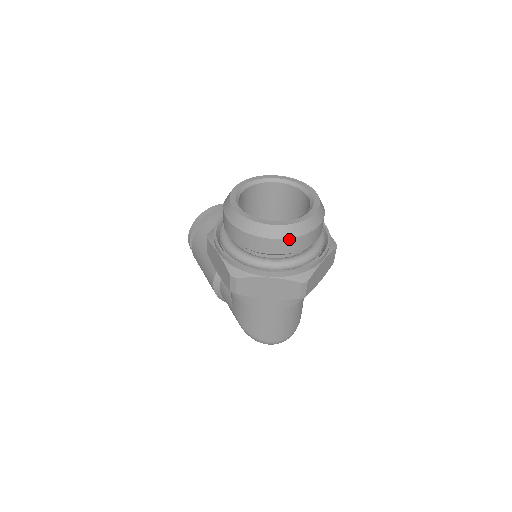
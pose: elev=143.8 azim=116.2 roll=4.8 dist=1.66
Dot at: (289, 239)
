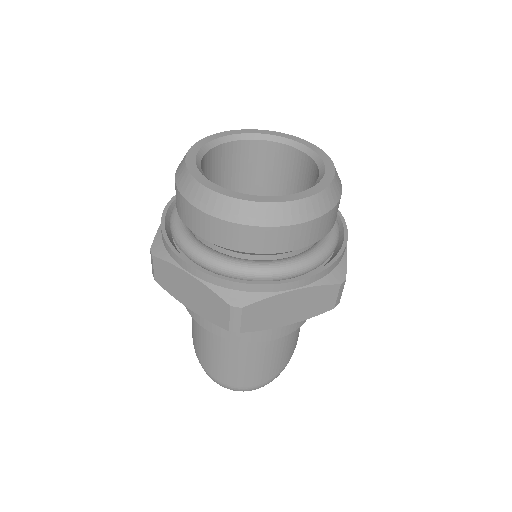
Dot at: (227, 222)
